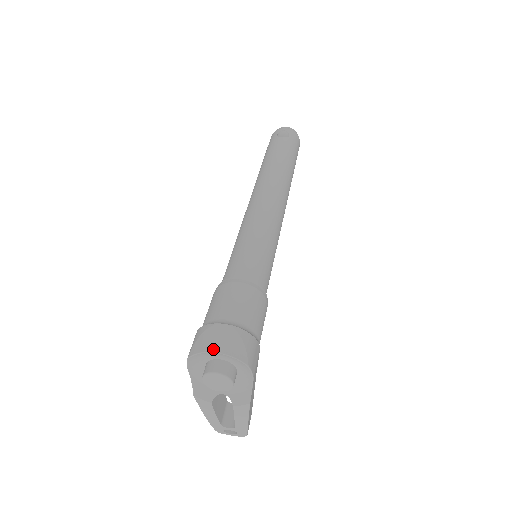
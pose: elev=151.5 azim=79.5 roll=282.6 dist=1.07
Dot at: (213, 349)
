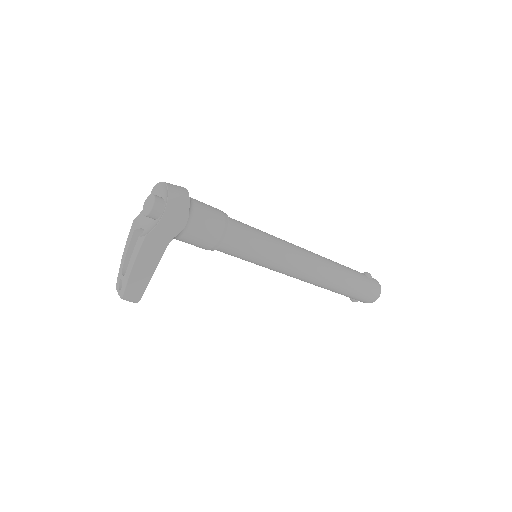
Dot at: occluded
